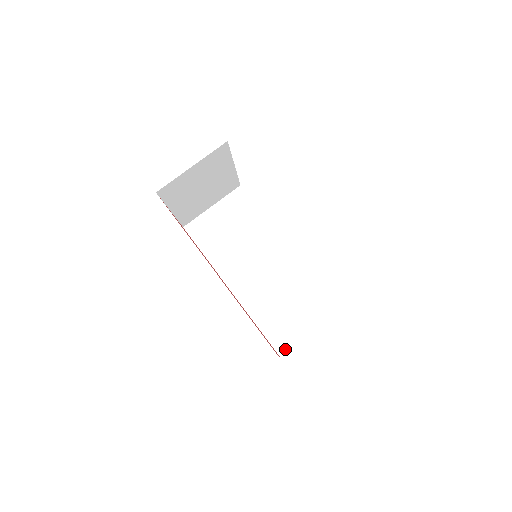
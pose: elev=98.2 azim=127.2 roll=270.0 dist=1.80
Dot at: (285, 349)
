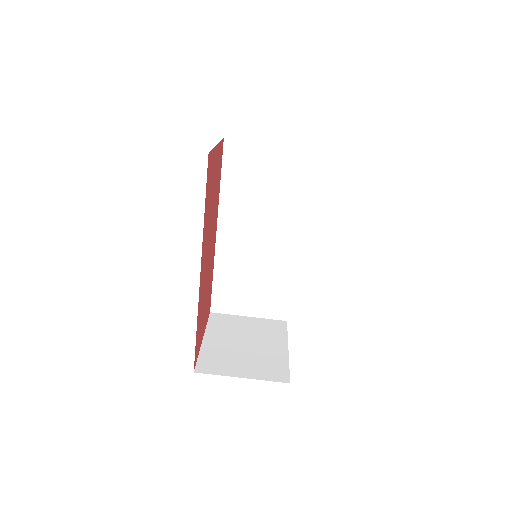
Dot at: (219, 310)
